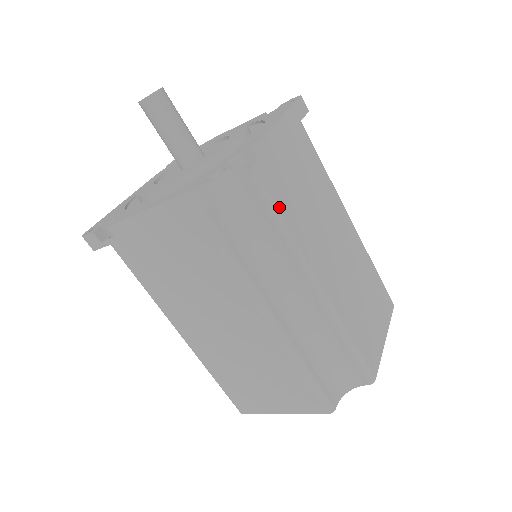
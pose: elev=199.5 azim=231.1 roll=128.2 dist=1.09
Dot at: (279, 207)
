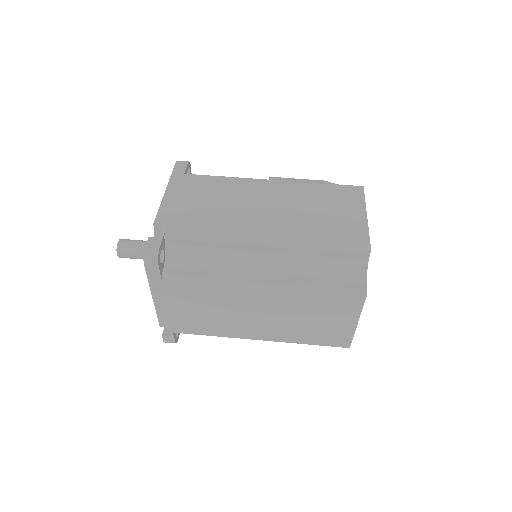
Dot at: (196, 232)
